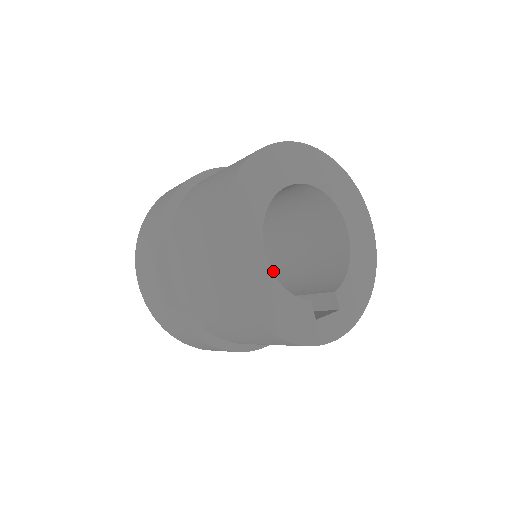
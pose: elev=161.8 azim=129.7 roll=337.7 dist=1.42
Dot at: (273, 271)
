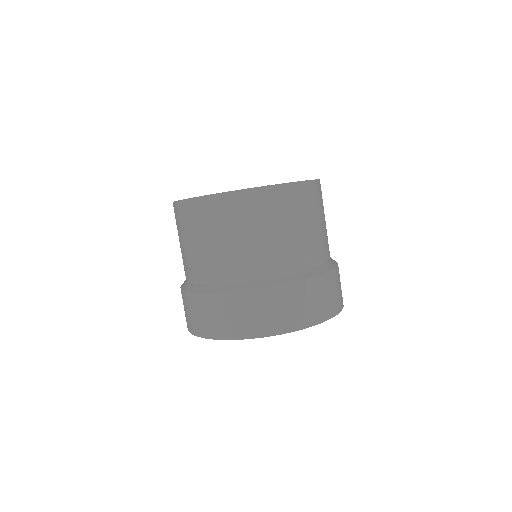
Dot at: occluded
